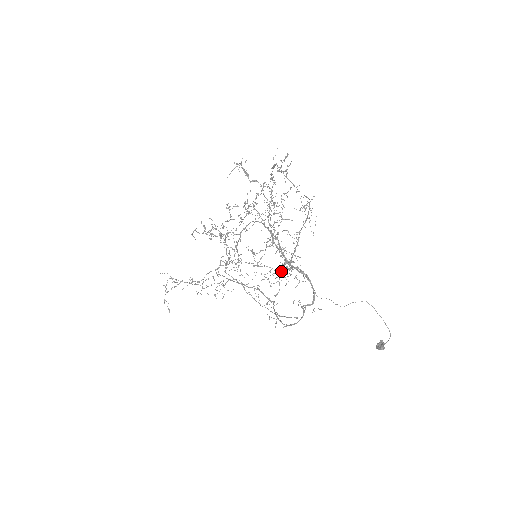
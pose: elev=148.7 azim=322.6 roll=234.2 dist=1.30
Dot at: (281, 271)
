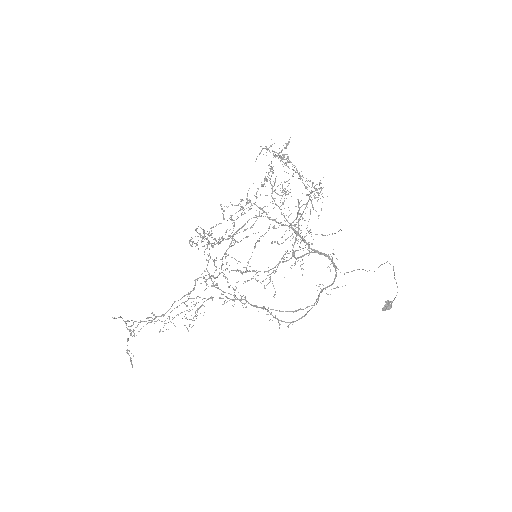
Dot at: occluded
